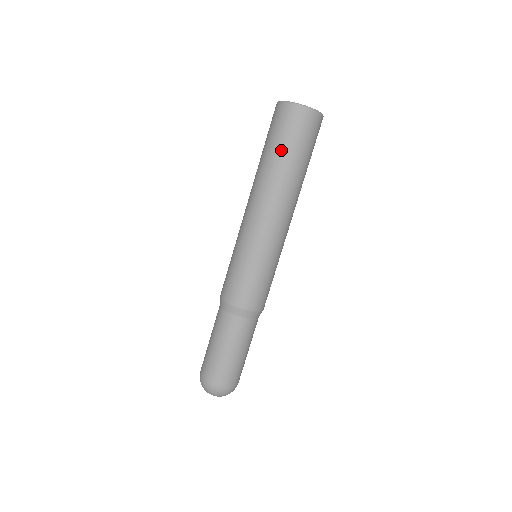
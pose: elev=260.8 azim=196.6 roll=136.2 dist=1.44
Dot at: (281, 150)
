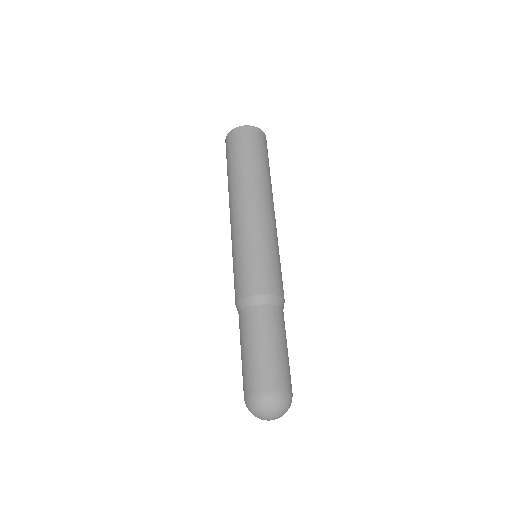
Dot at: (242, 158)
